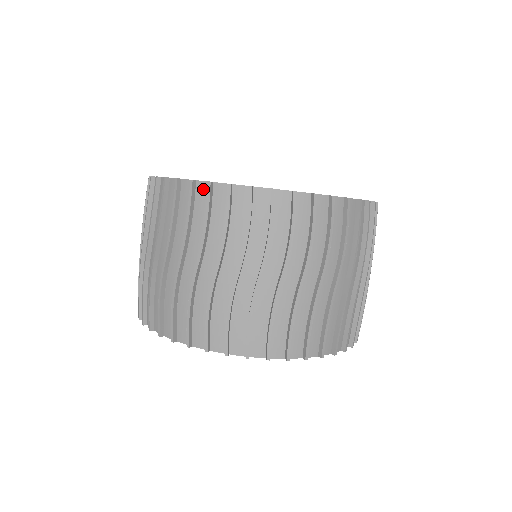
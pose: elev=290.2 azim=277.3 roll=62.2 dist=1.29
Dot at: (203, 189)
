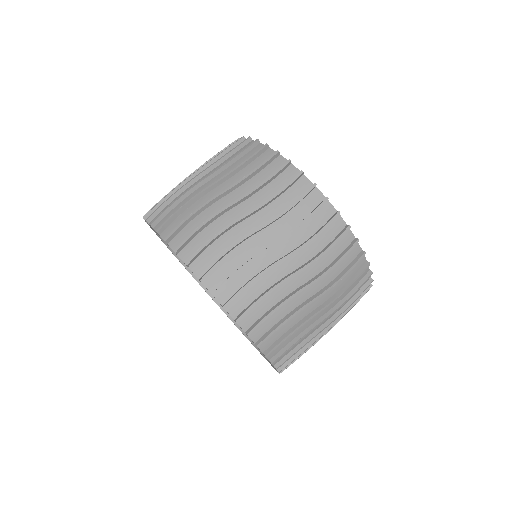
Dot at: (305, 184)
